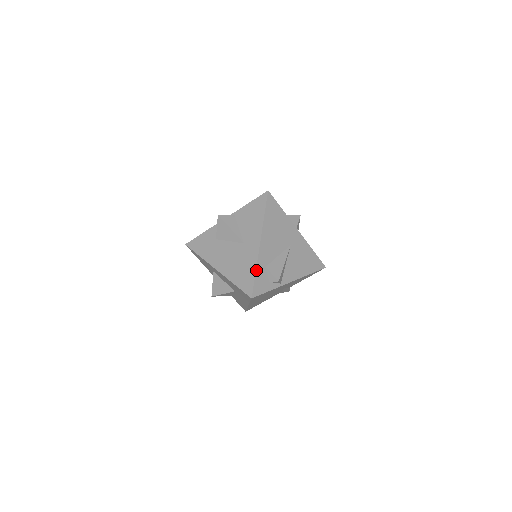
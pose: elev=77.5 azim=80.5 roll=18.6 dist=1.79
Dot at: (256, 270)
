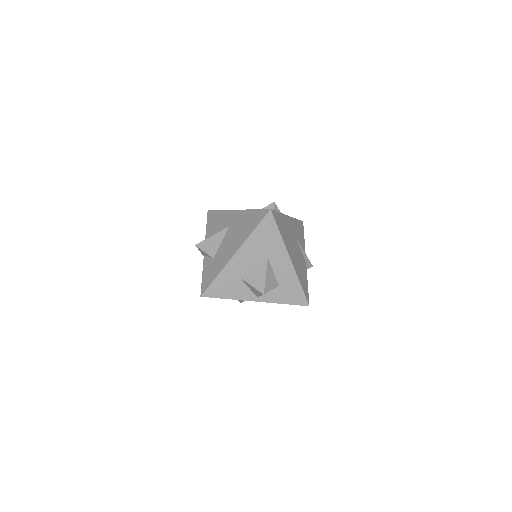
Dot at: (252, 210)
